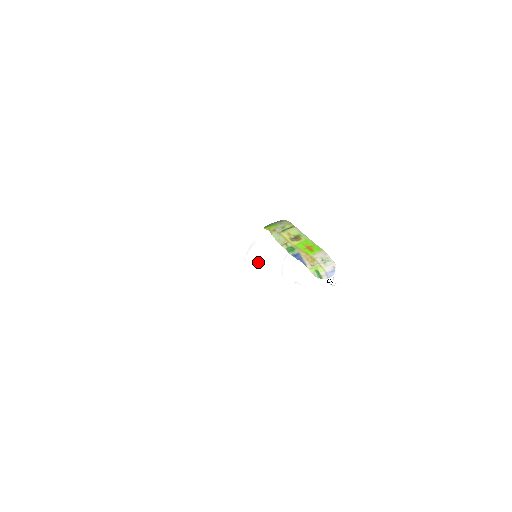
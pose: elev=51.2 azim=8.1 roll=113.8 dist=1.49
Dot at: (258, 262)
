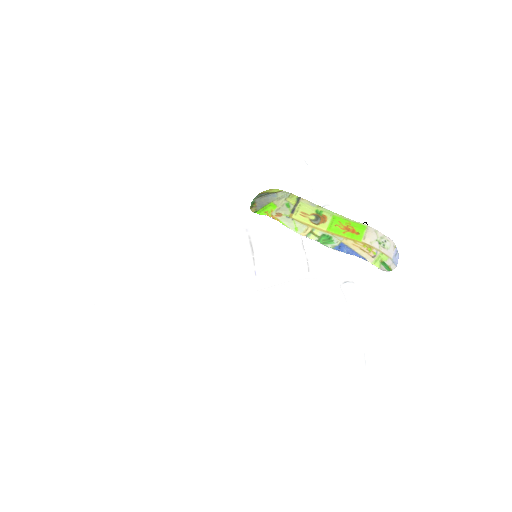
Dot at: (276, 269)
